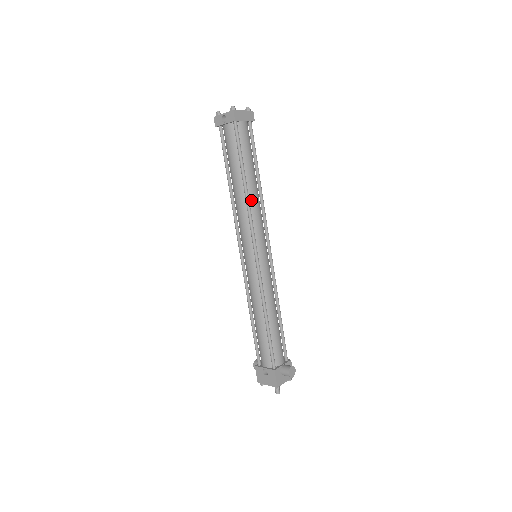
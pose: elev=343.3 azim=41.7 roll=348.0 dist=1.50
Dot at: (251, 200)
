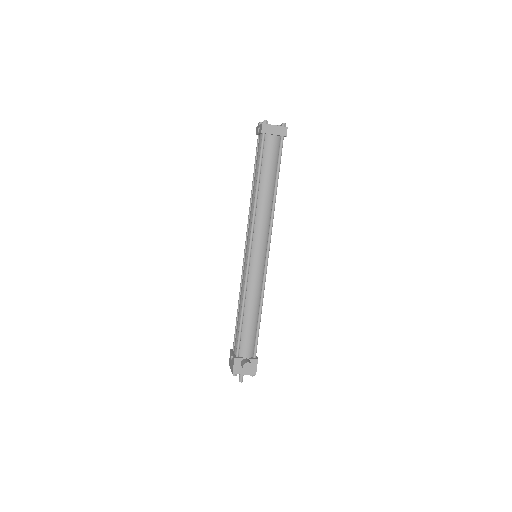
Dot at: (259, 205)
